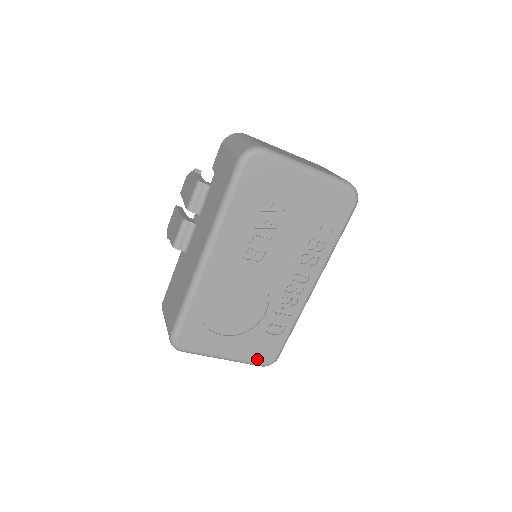
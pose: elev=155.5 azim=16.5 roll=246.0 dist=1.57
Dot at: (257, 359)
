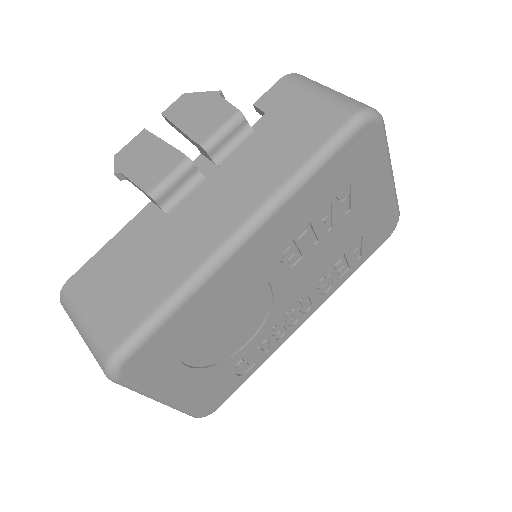
Dot at: (199, 407)
